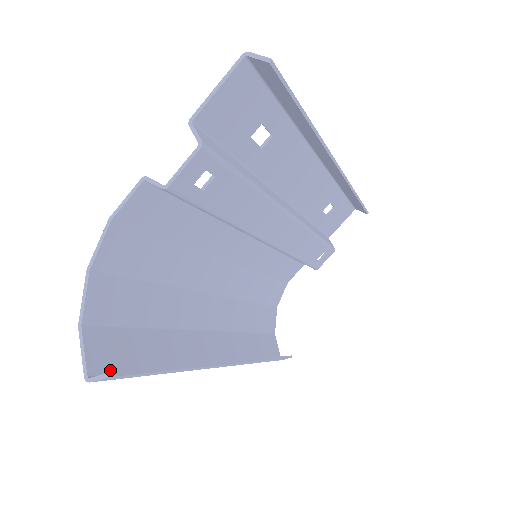
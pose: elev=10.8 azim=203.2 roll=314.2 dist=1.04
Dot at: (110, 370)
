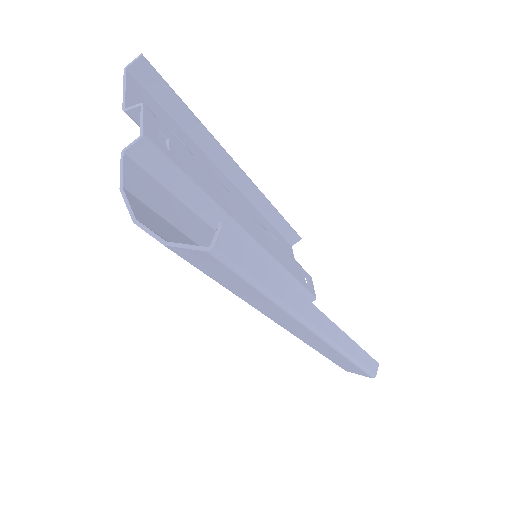
Dot at: (224, 262)
